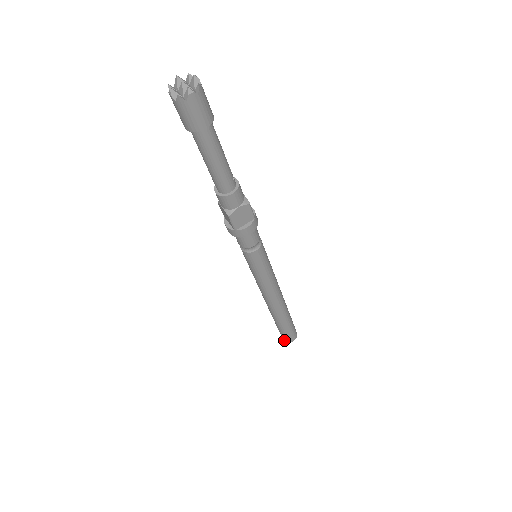
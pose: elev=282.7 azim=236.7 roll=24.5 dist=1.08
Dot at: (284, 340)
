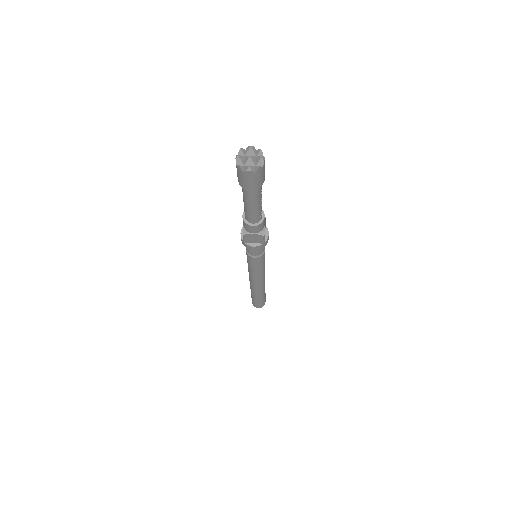
Dot at: (252, 303)
